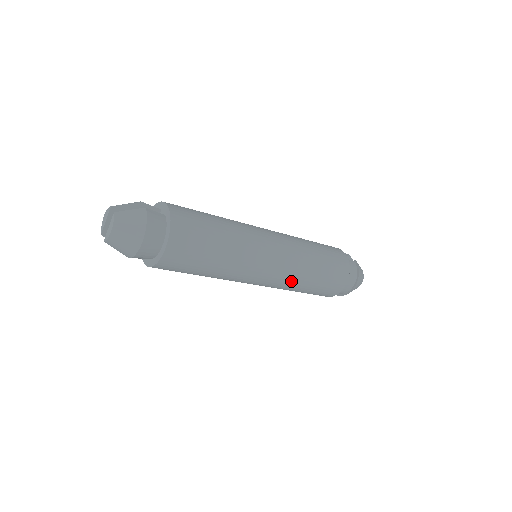
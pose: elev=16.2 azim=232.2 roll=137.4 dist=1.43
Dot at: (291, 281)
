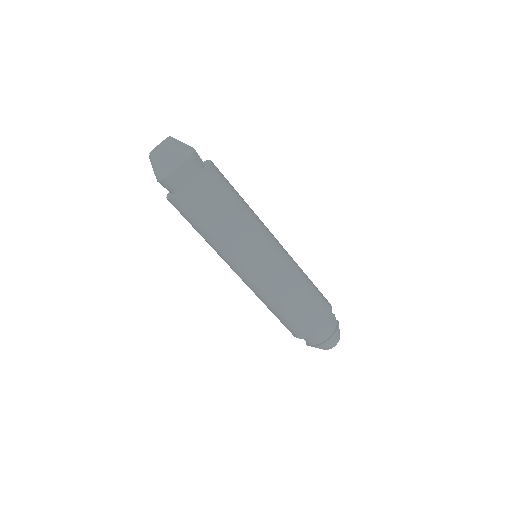
Dot at: (273, 292)
